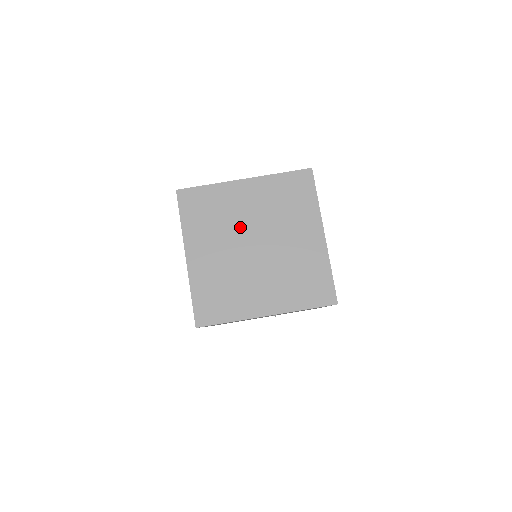
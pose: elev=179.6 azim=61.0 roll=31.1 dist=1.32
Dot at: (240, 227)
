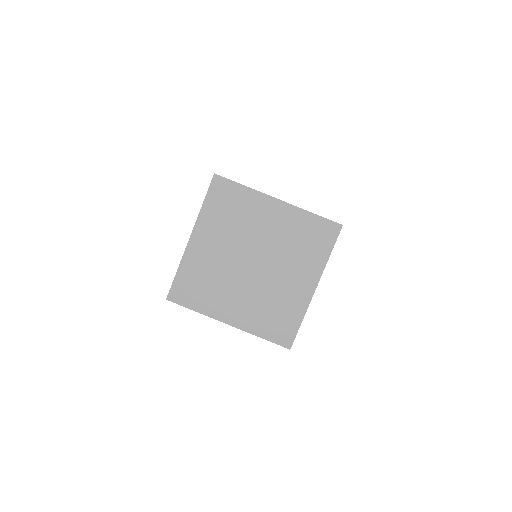
Dot at: (250, 239)
